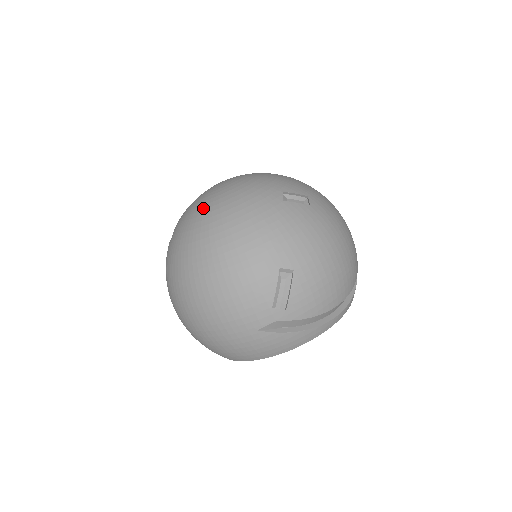
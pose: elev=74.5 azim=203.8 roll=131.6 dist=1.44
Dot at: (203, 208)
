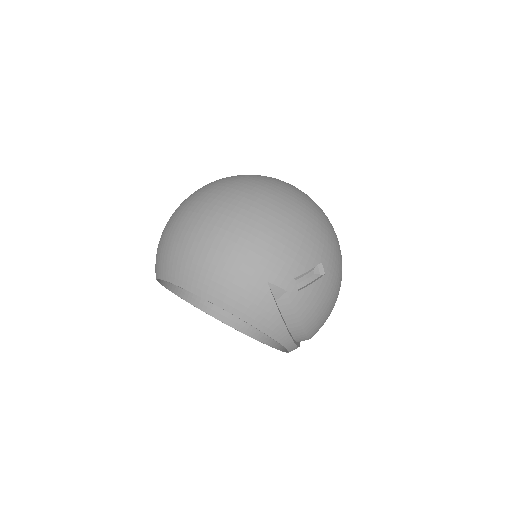
Dot at: (290, 184)
